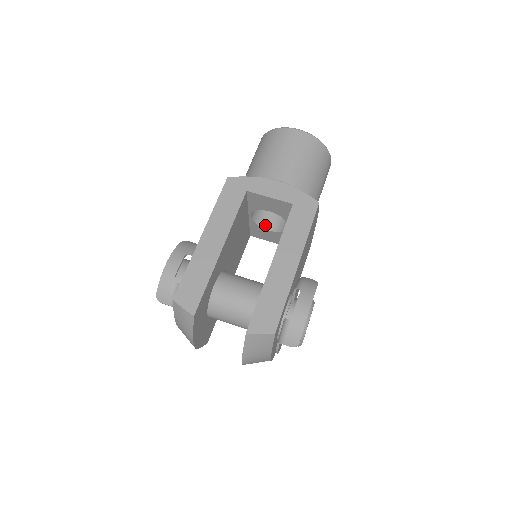
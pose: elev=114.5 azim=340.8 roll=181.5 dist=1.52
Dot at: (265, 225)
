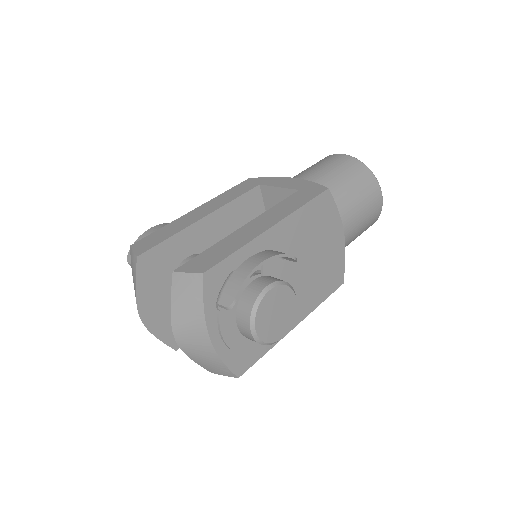
Dot at: occluded
